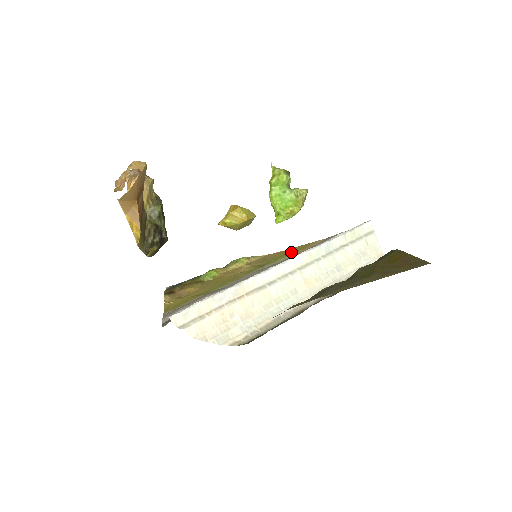
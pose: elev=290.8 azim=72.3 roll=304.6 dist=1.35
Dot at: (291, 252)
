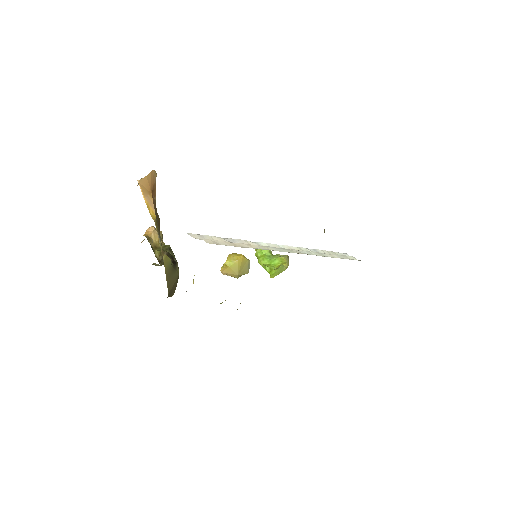
Dot at: occluded
